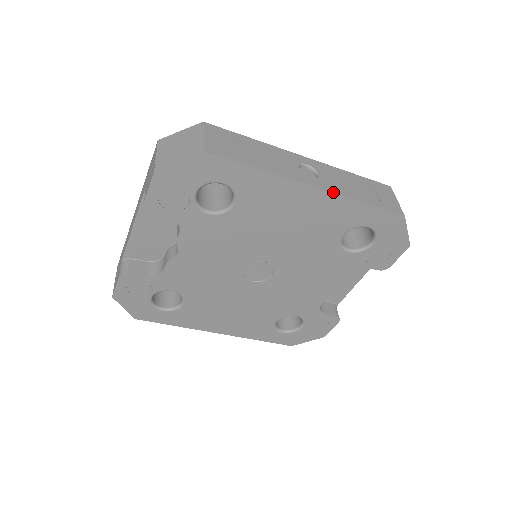
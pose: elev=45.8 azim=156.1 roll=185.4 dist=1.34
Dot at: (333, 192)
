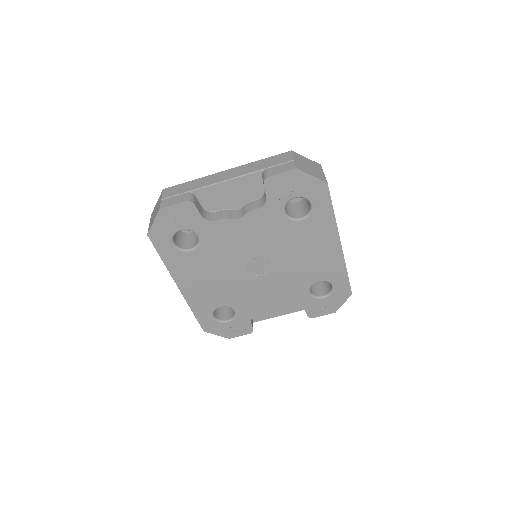
Dot at: occluded
